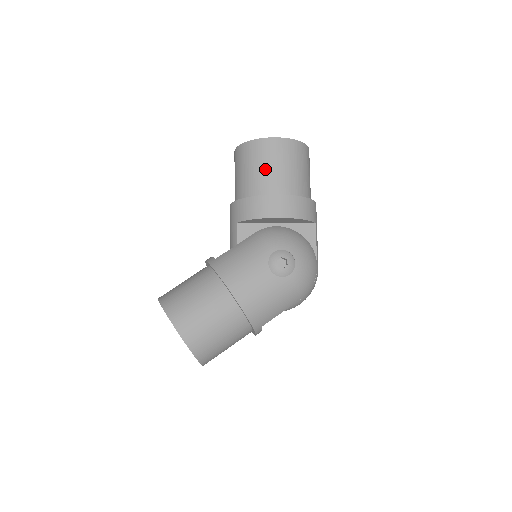
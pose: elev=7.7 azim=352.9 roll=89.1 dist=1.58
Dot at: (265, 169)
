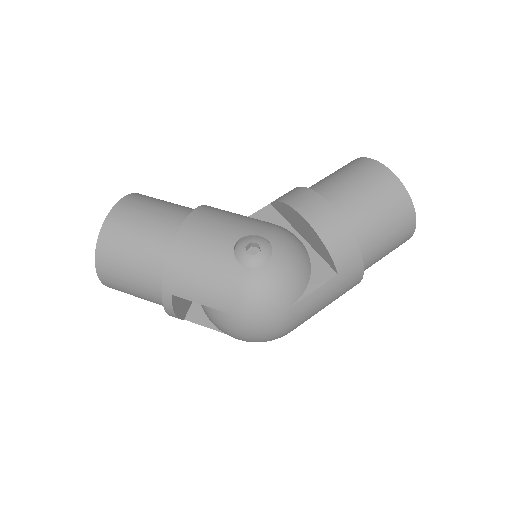
Dot at: (344, 179)
